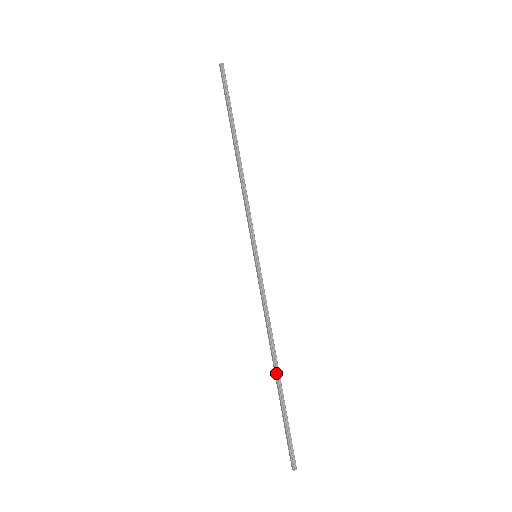
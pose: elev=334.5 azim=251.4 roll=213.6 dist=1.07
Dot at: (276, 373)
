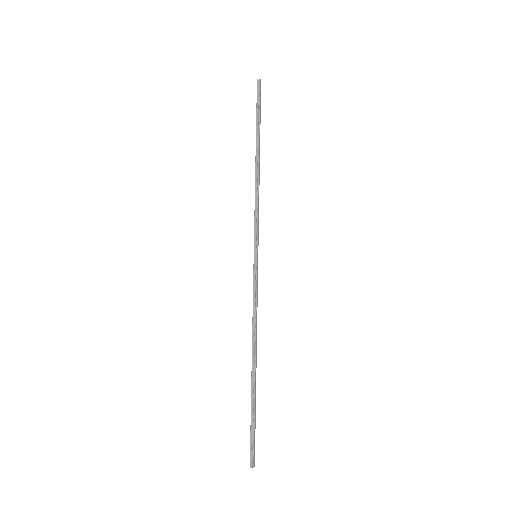
Dot at: (252, 369)
